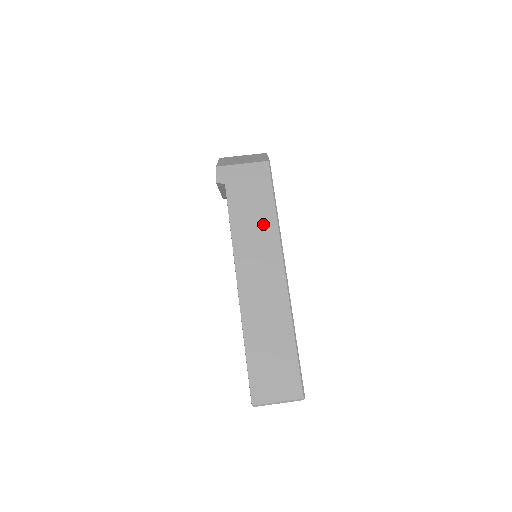
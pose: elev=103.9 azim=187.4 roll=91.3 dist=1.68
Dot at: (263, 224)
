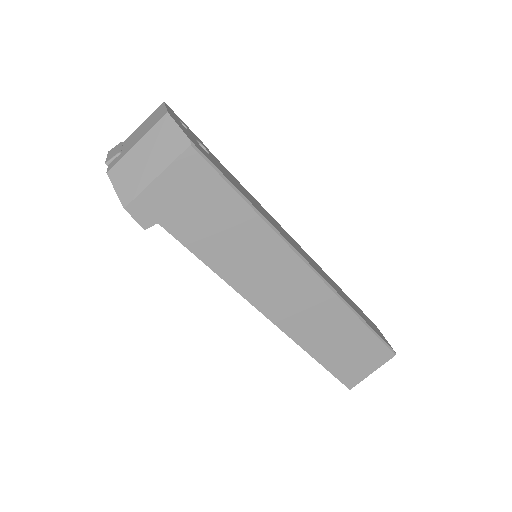
Dot at: (248, 237)
